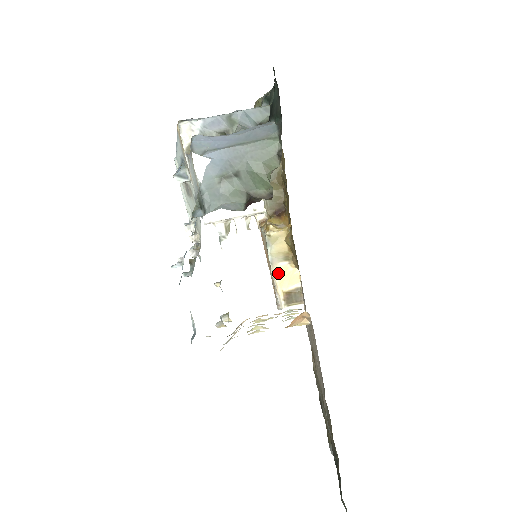
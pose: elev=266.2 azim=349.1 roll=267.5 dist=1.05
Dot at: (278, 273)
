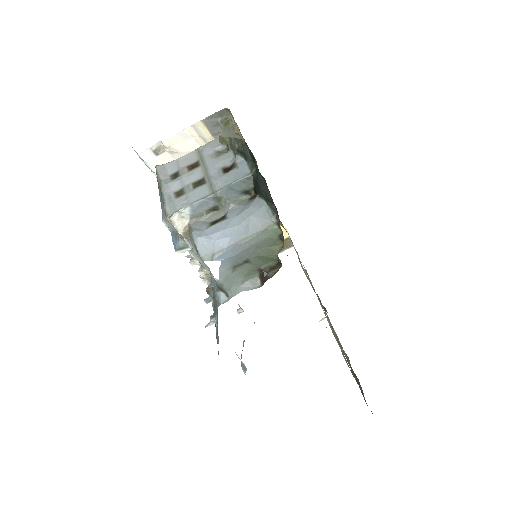
Dot at: occluded
